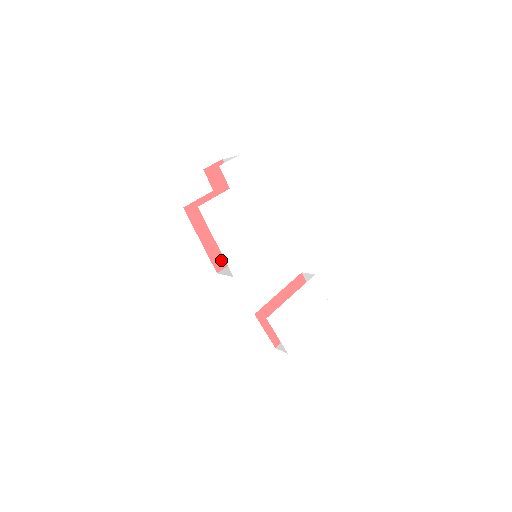
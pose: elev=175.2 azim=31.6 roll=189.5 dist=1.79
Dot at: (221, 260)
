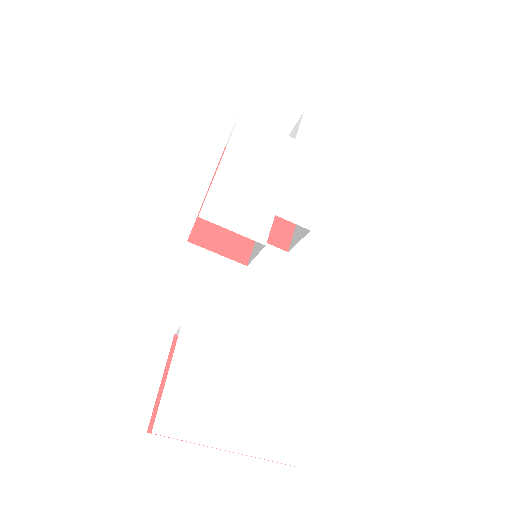
Dot at: (209, 235)
